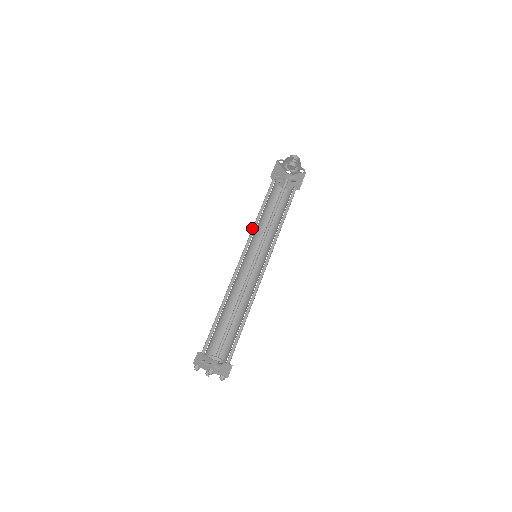
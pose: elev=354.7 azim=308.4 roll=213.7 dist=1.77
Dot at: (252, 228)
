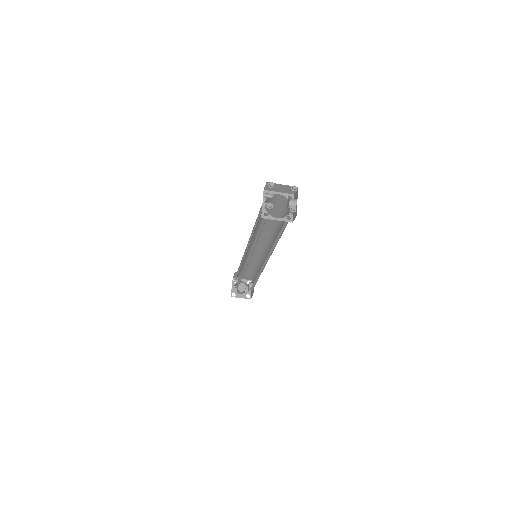
Dot at: (243, 255)
